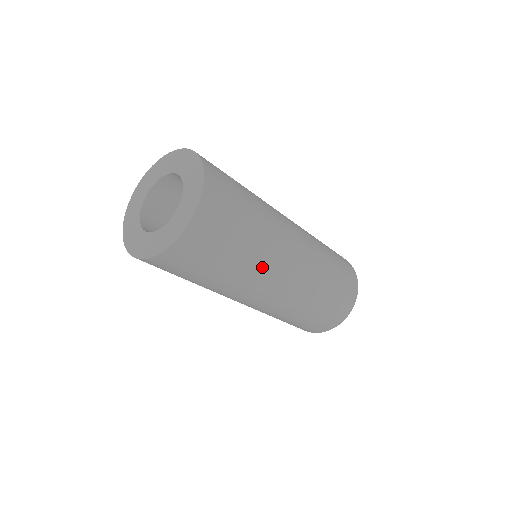
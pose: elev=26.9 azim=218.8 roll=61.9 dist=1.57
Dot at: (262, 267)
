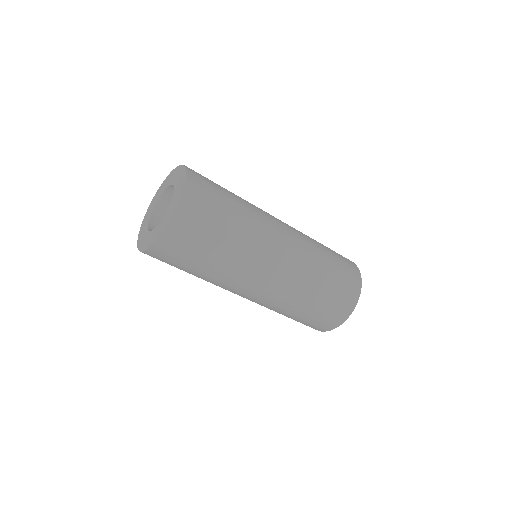
Dot at: (241, 267)
